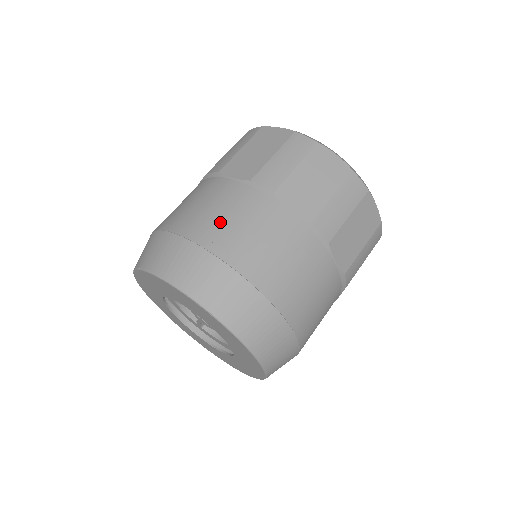
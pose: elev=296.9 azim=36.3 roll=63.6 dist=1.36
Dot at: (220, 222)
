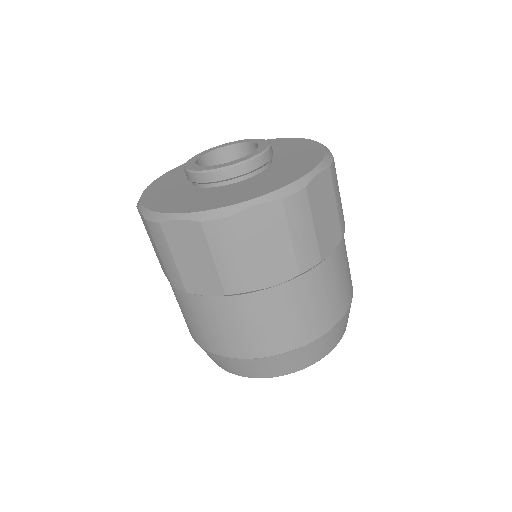
Dot at: (192, 326)
